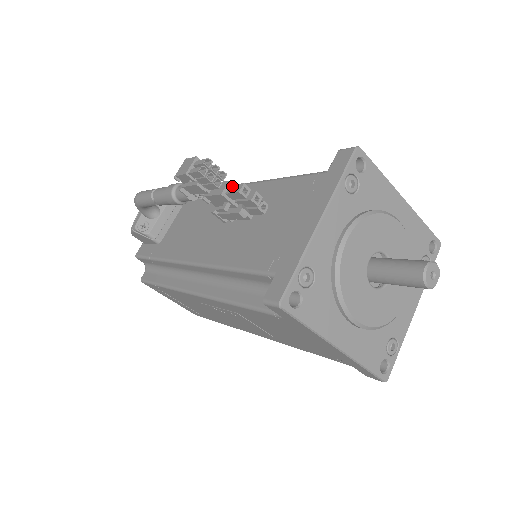
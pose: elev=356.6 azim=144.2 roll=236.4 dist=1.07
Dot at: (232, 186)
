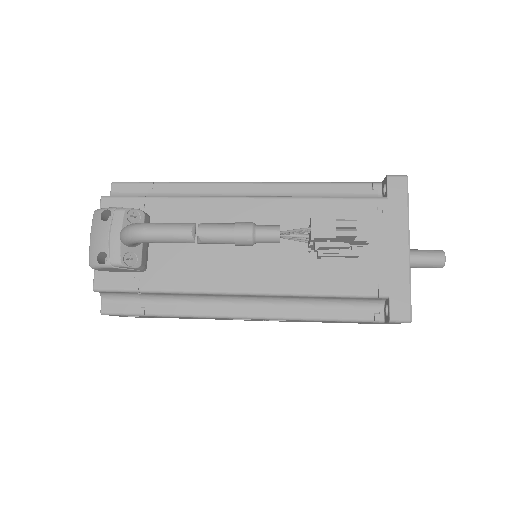
Dot at: occluded
